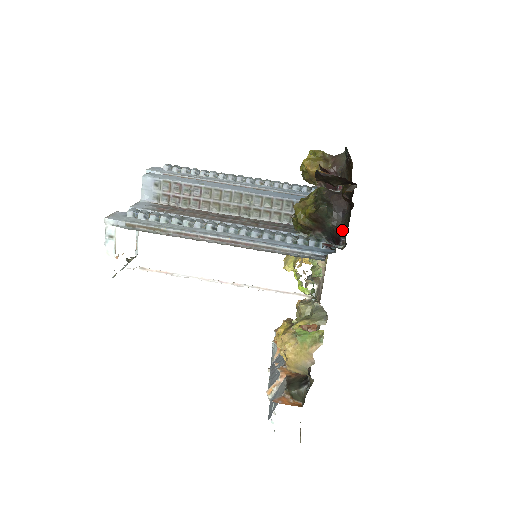
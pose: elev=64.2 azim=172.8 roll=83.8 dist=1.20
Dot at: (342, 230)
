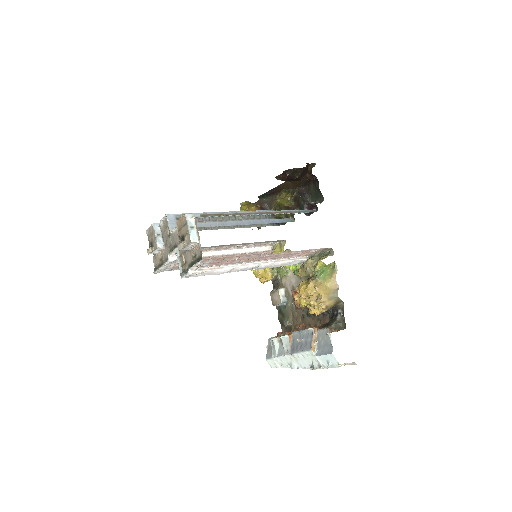
Dot at: (310, 202)
